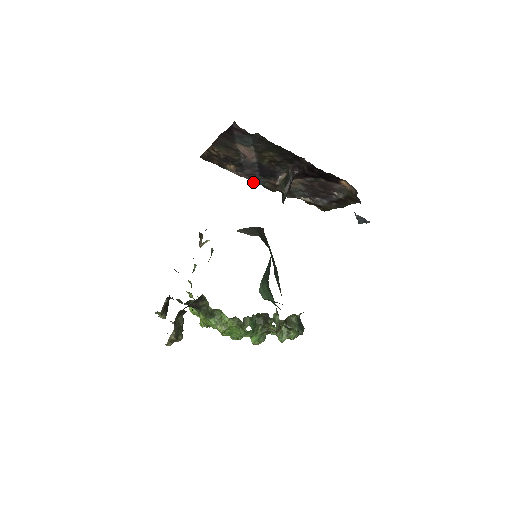
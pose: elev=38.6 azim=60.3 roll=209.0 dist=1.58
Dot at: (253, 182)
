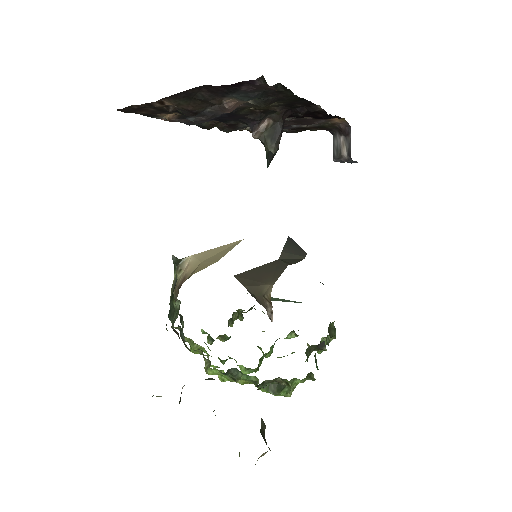
Dot at: (187, 124)
